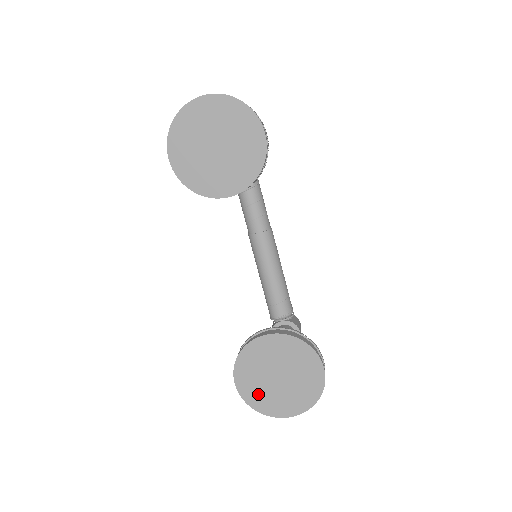
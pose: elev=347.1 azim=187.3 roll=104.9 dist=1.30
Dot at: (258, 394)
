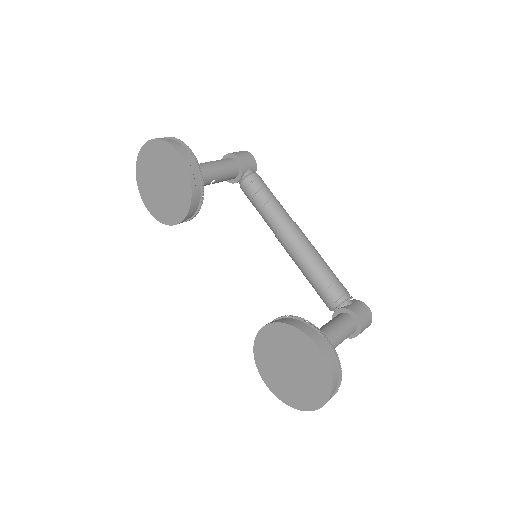
Dot at: (284, 389)
